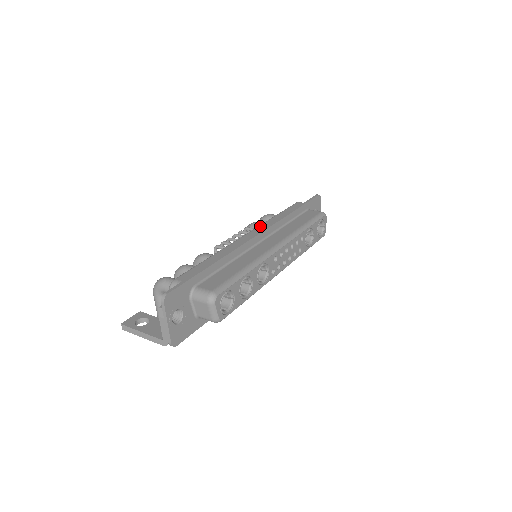
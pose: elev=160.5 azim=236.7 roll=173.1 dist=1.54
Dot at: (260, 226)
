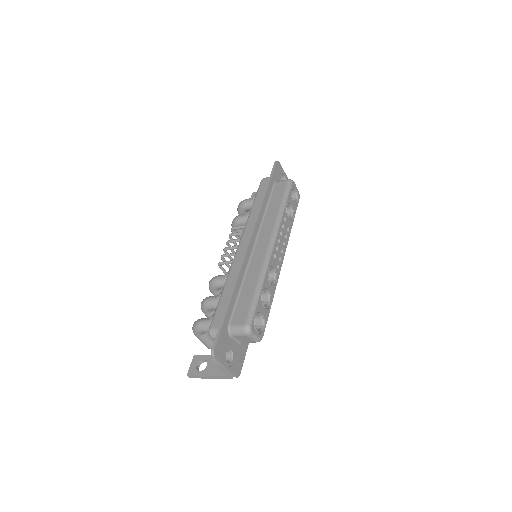
Dot at: (246, 228)
